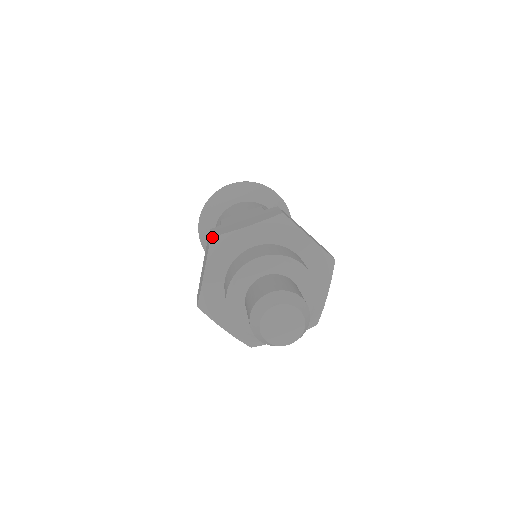
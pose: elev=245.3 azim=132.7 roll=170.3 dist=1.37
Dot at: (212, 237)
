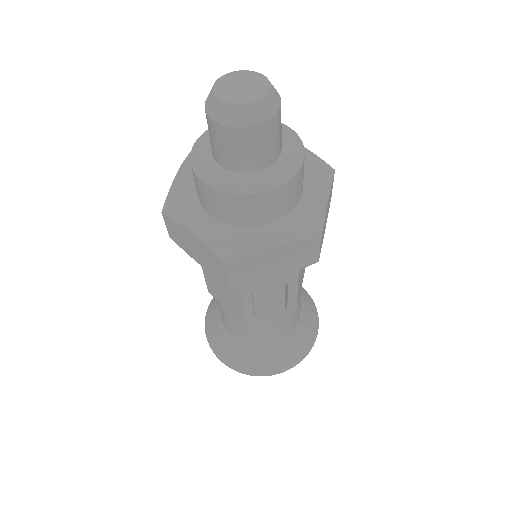
Dot at: (162, 211)
